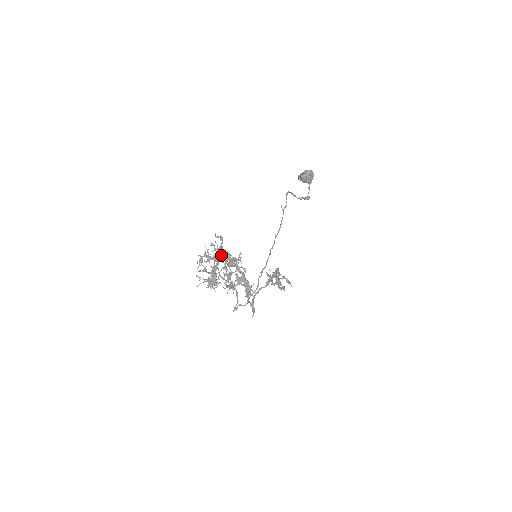
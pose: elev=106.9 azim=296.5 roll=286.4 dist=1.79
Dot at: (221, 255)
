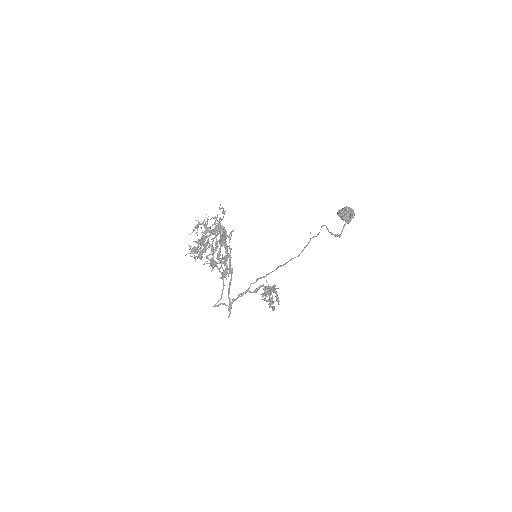
Dot at: occluded
